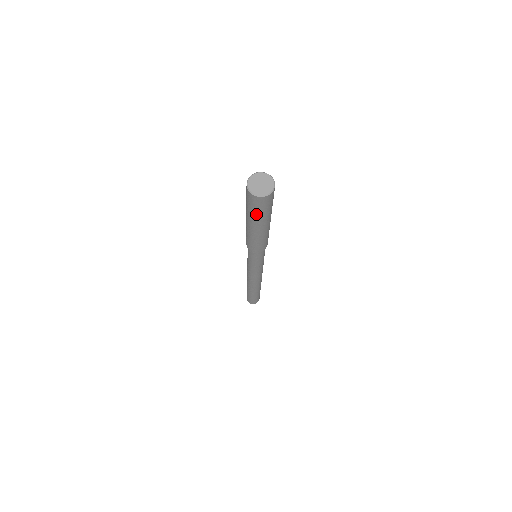
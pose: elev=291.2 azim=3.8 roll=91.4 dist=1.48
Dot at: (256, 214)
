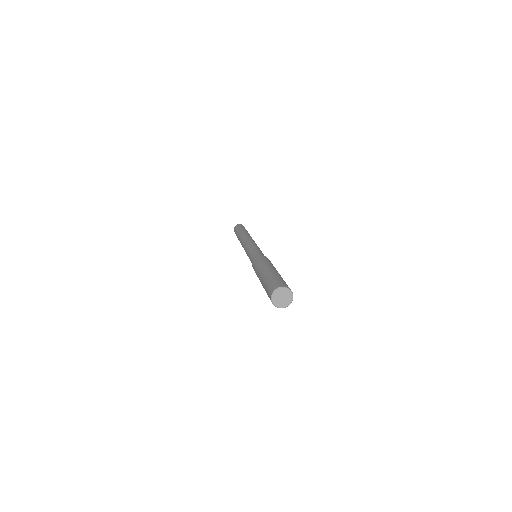
Dot at: occluded
